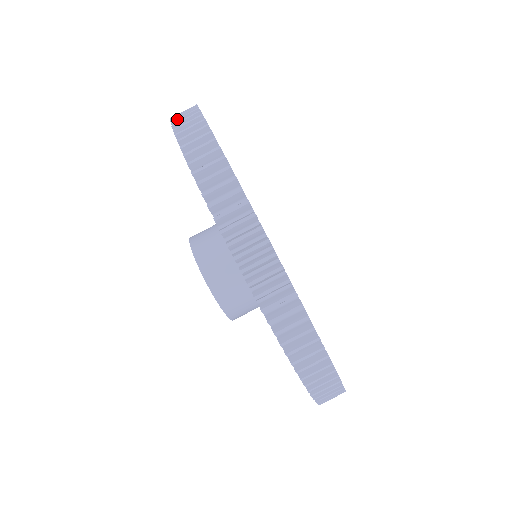
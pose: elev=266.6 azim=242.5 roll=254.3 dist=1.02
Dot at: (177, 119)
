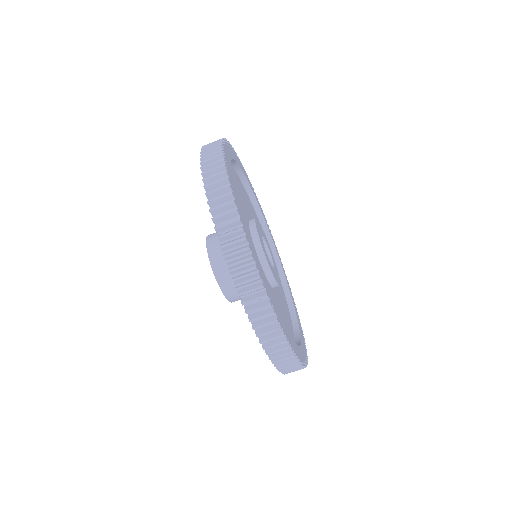
Dot at: (207, 171)
